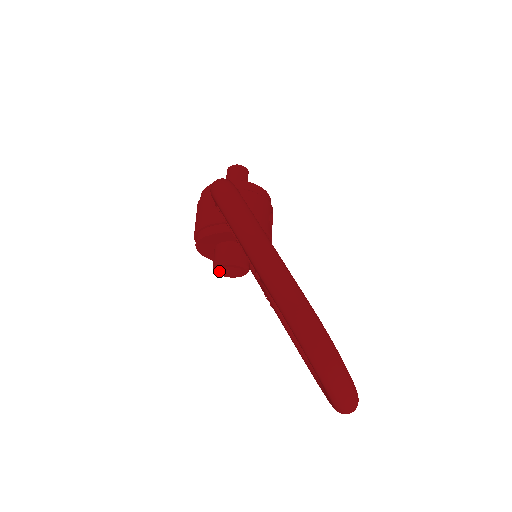
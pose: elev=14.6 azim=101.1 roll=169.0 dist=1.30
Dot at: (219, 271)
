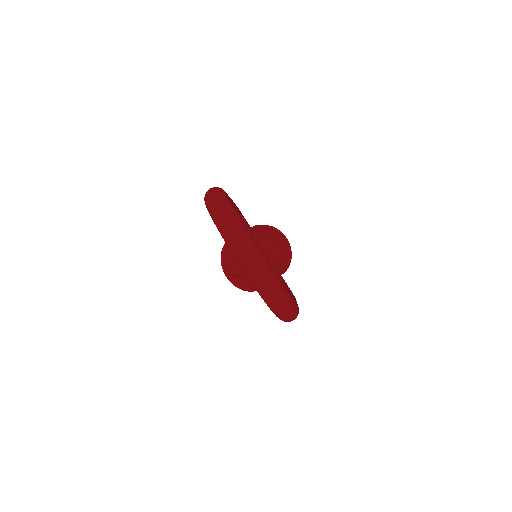
Dot at: (229, 272)
